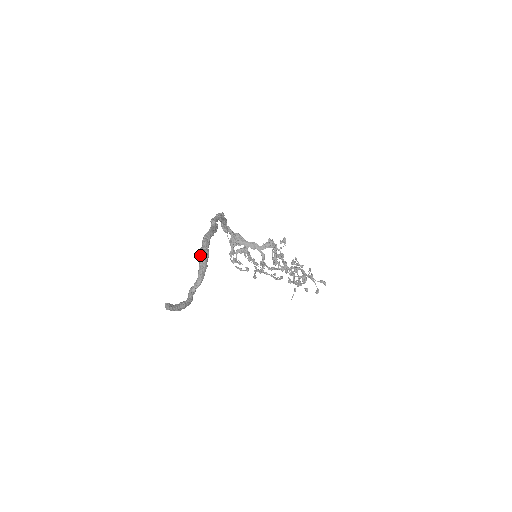
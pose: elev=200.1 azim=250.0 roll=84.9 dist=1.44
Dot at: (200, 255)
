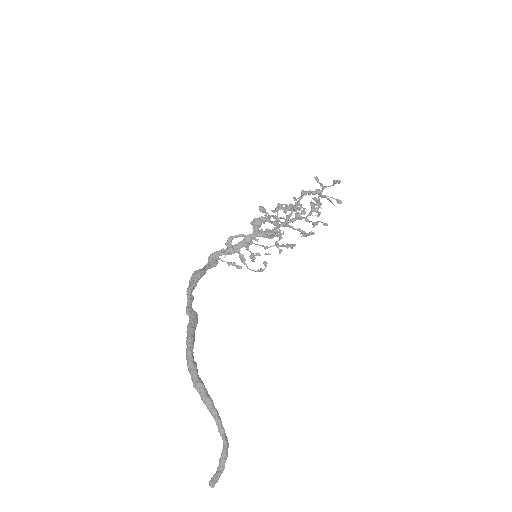
Dot at: (198, 392)
